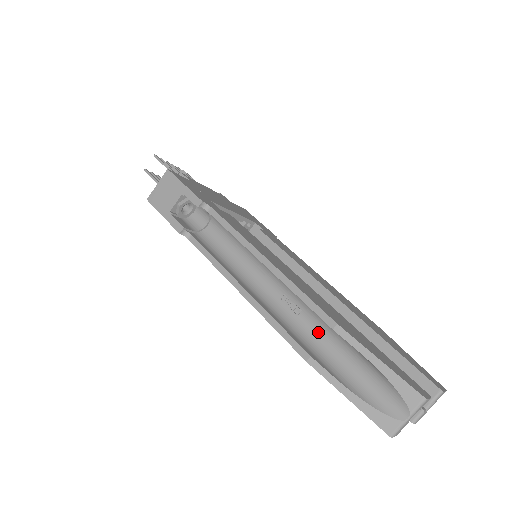
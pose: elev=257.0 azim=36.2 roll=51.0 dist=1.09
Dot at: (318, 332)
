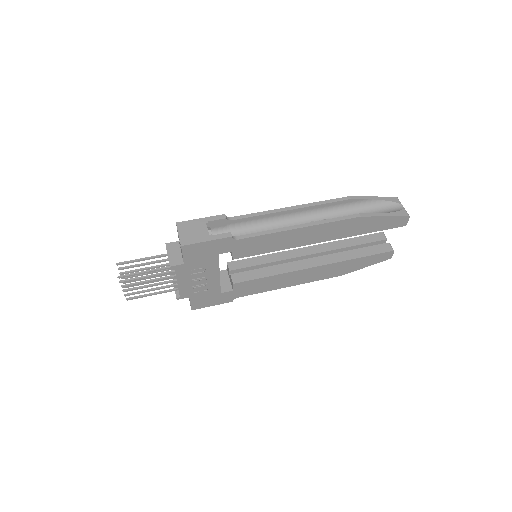
Dot at: occluded
